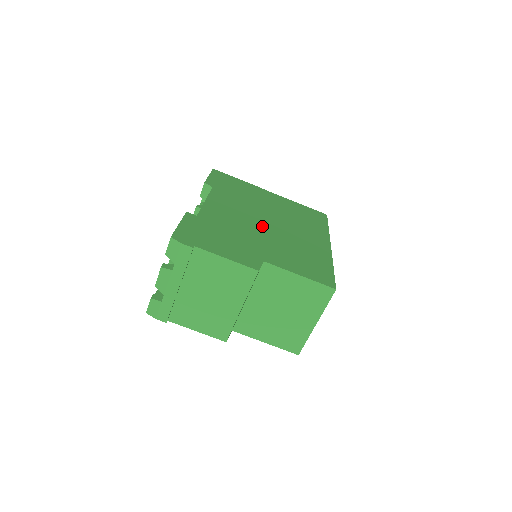
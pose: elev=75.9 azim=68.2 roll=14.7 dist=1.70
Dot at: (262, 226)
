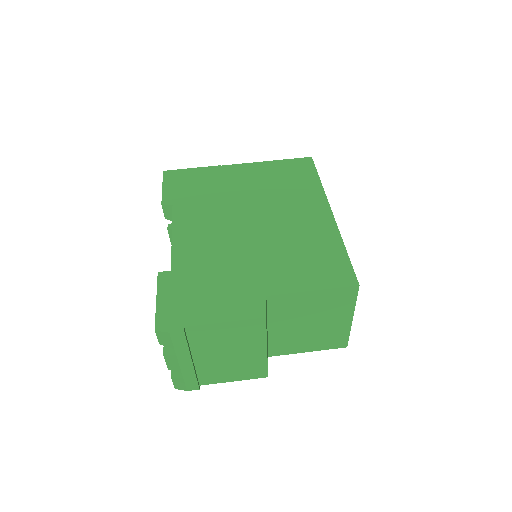
Dot at: (246, 234)
